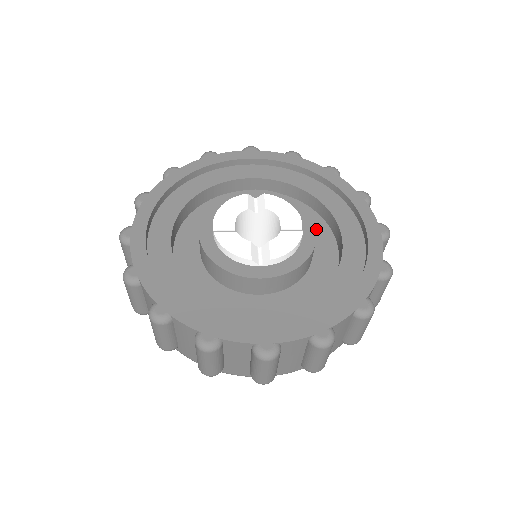
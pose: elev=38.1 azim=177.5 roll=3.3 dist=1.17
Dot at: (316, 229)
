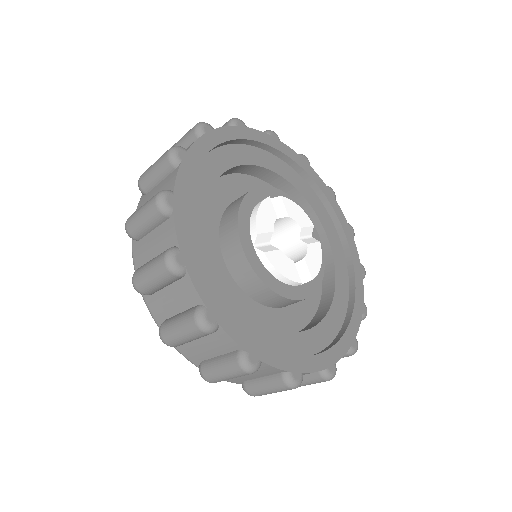
Dot at: occluded
